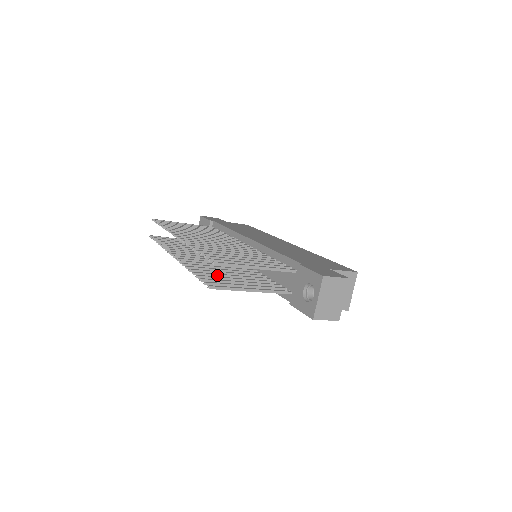
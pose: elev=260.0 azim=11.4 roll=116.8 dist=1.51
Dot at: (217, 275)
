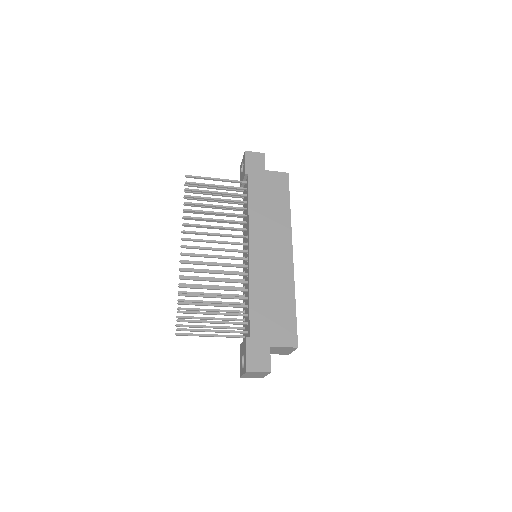
Dot at: (197, 302)
